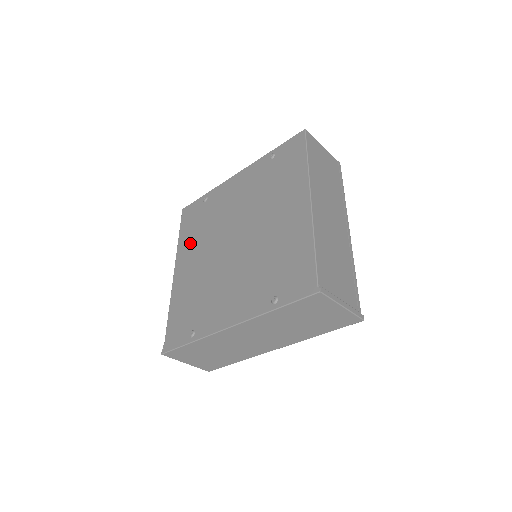
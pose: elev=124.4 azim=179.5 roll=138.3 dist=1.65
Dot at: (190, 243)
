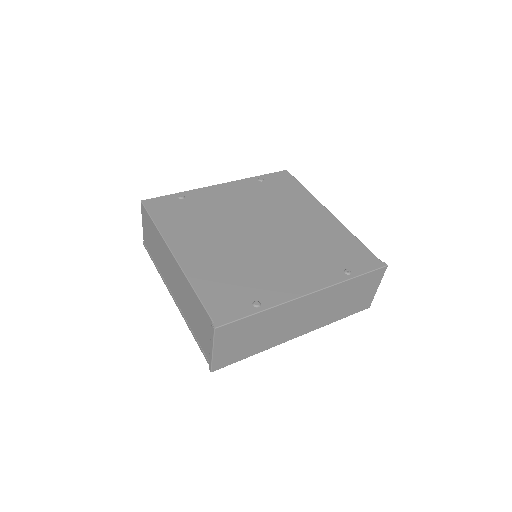
Dot at: (185, 230)
